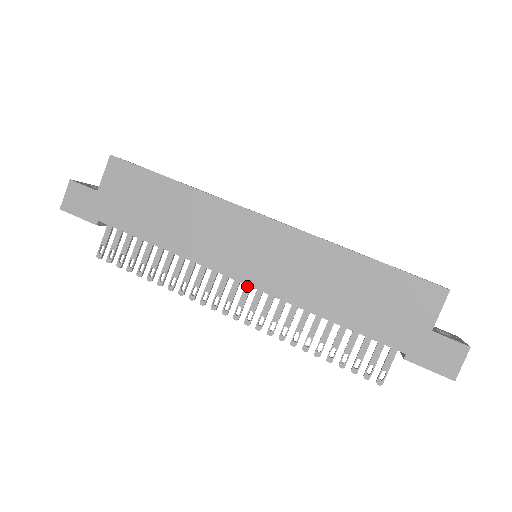
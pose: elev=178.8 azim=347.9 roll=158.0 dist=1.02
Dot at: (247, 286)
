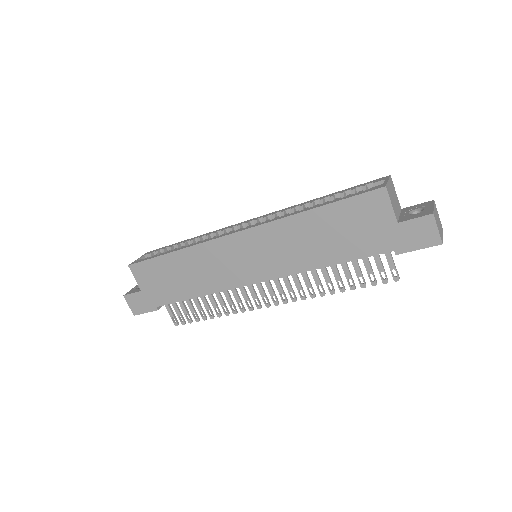
Dot at: (265, 281)
